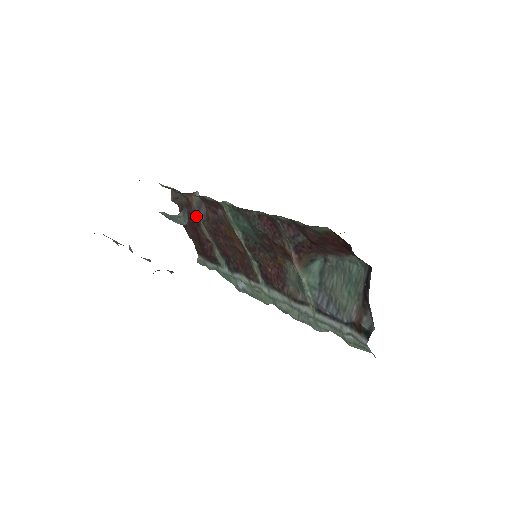
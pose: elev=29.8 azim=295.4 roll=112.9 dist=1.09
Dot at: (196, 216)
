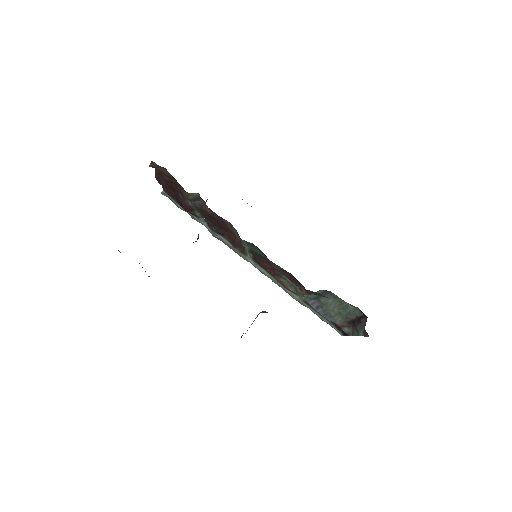
Dot at: (182, 190)
